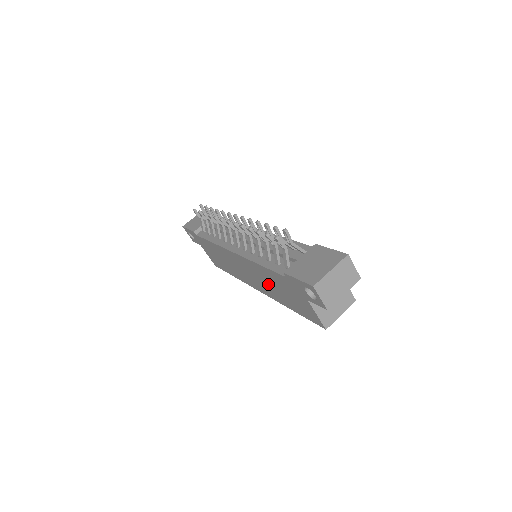
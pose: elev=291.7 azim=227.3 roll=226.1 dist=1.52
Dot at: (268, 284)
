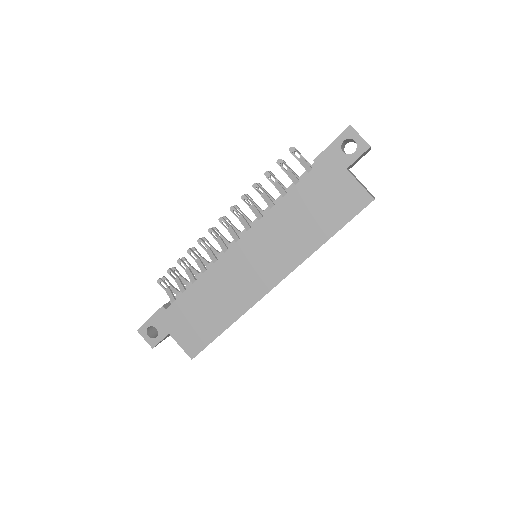
Dot at: (292, 232)
